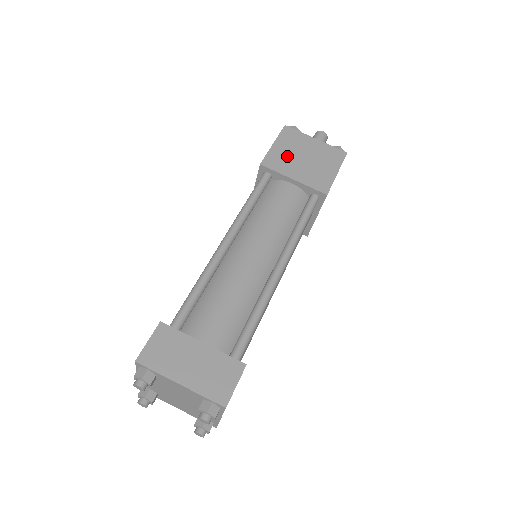
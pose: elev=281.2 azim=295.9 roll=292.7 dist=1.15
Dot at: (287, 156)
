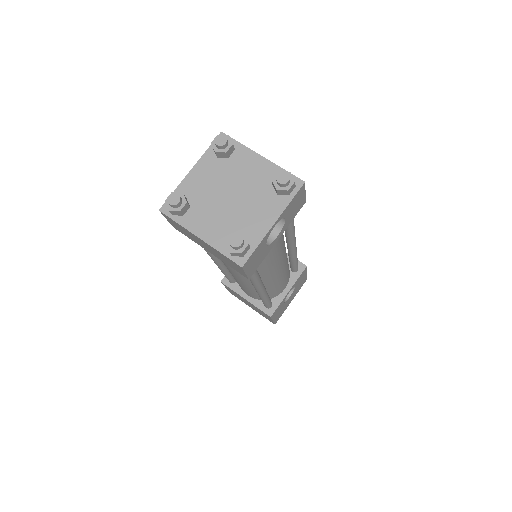
Dot at: occluded
